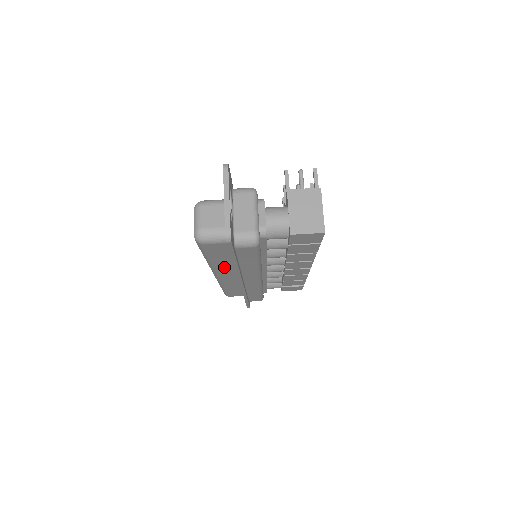
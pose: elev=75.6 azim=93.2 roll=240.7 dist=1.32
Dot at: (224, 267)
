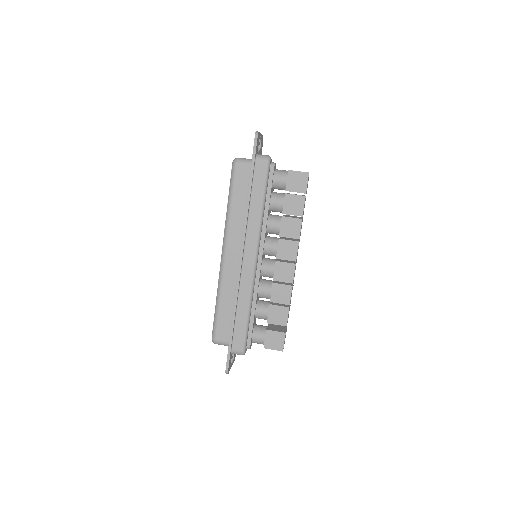
Dot at: (236, 225)
